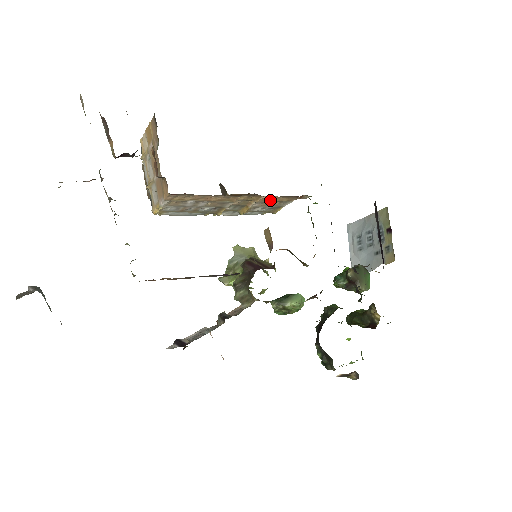
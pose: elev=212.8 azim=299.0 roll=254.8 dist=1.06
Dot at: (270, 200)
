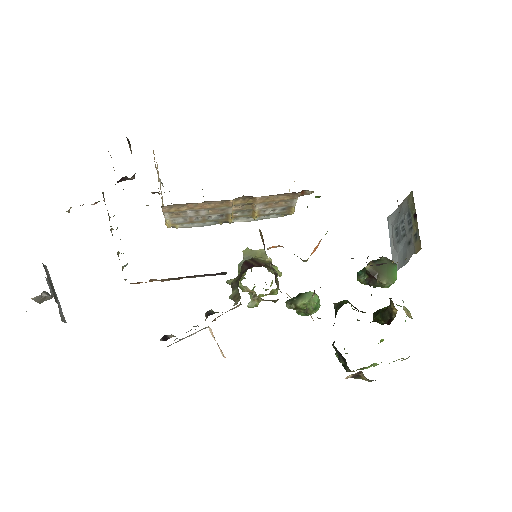
Dot at: (270, 200)
